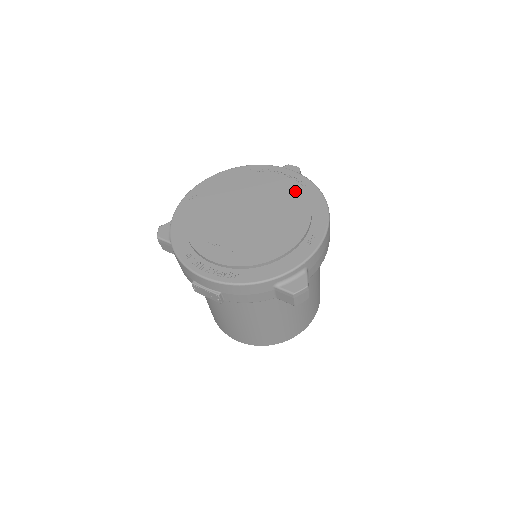
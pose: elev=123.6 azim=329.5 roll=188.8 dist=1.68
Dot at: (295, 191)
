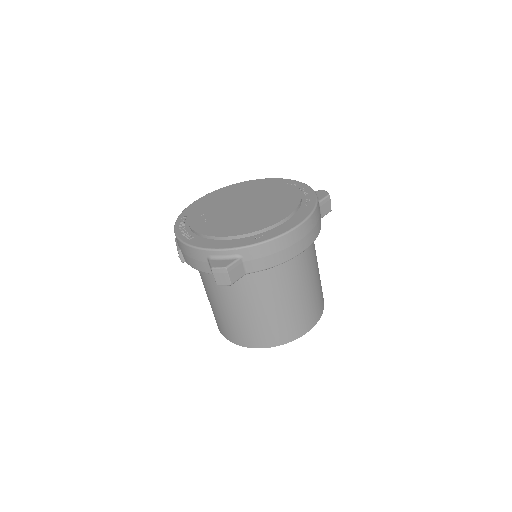
Dot at: (293, 202)
